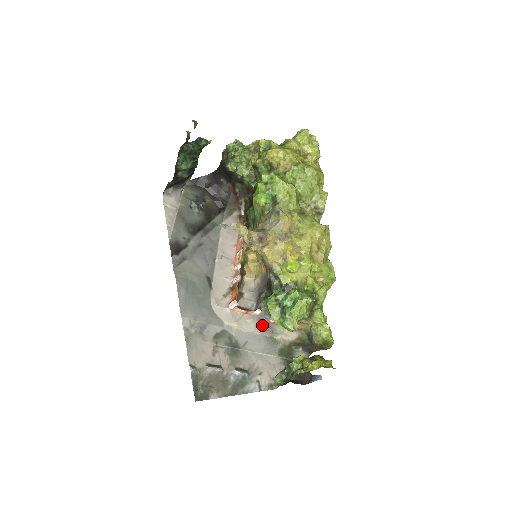
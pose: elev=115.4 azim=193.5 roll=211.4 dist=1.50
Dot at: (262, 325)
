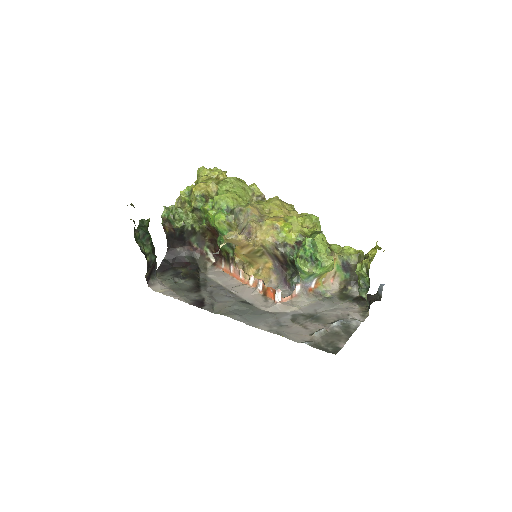
Dot at: (310, 295)
